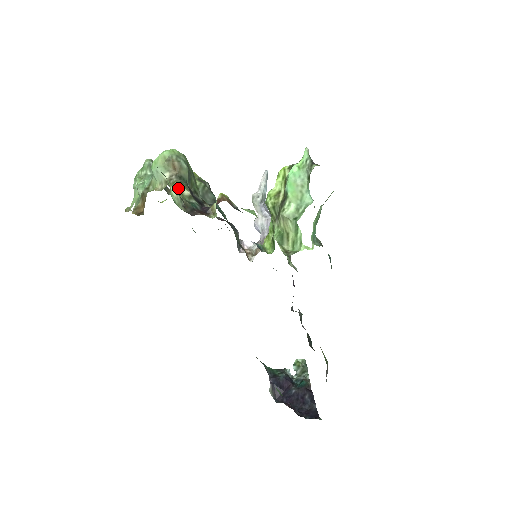
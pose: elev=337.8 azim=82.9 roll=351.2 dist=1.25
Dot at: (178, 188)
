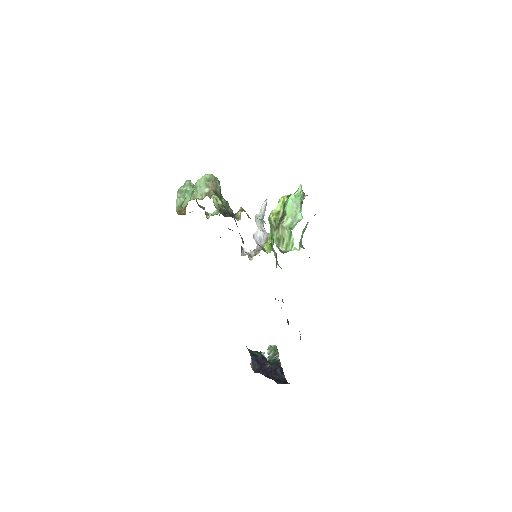
Dot at: occluded
